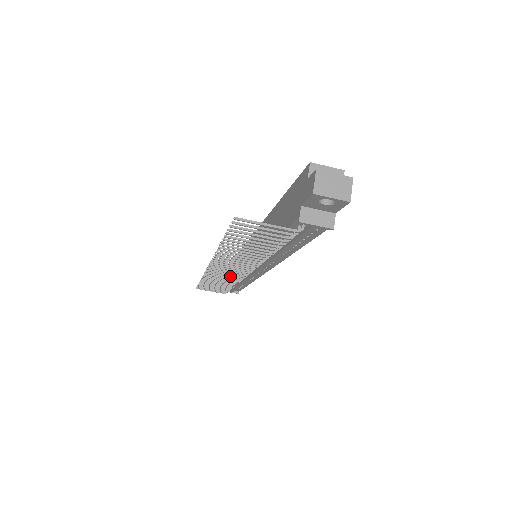
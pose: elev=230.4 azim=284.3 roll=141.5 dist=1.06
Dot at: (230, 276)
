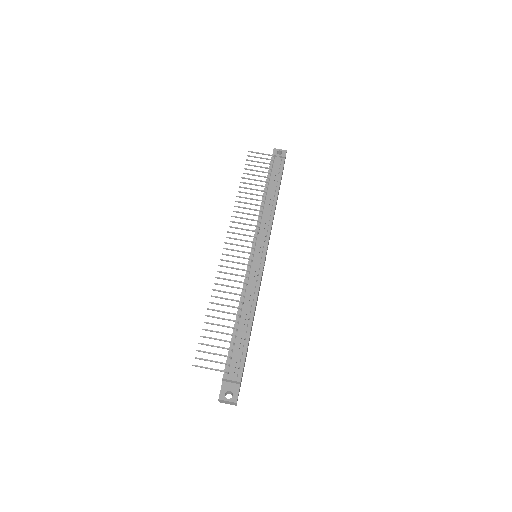
Dot at: (239, 263)
